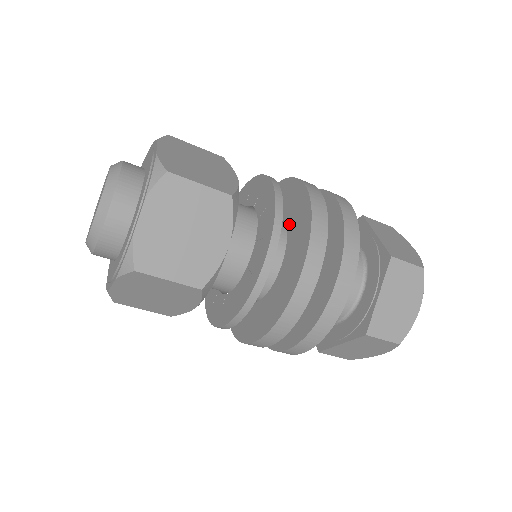
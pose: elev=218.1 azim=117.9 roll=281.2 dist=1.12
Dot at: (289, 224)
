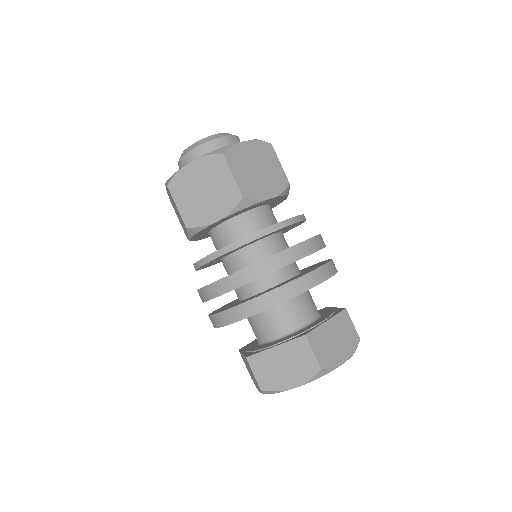
Dot at: occluded
